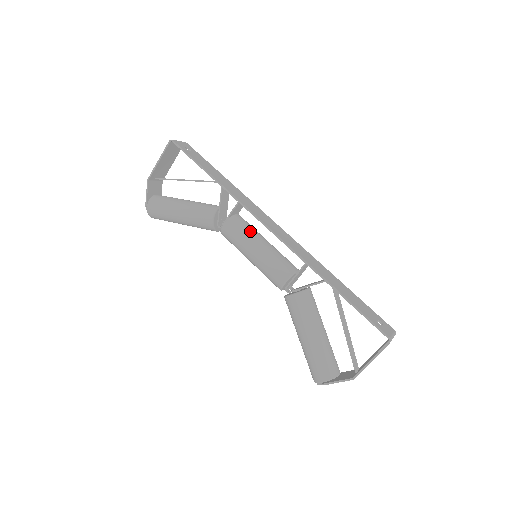
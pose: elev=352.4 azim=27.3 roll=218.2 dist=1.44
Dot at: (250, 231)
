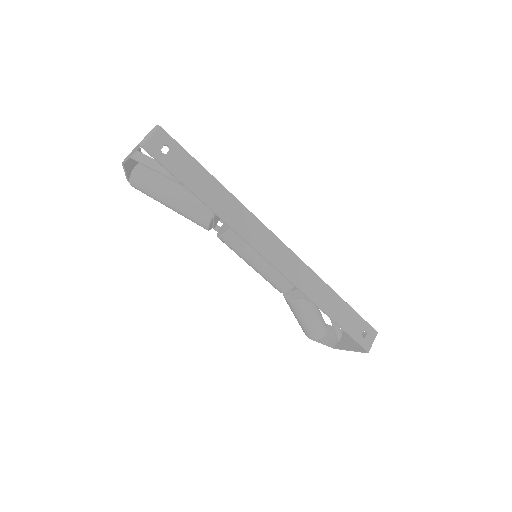
Dot at: (249, 247)
